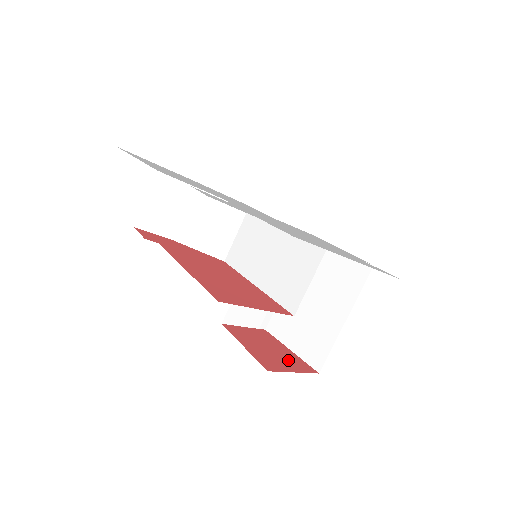
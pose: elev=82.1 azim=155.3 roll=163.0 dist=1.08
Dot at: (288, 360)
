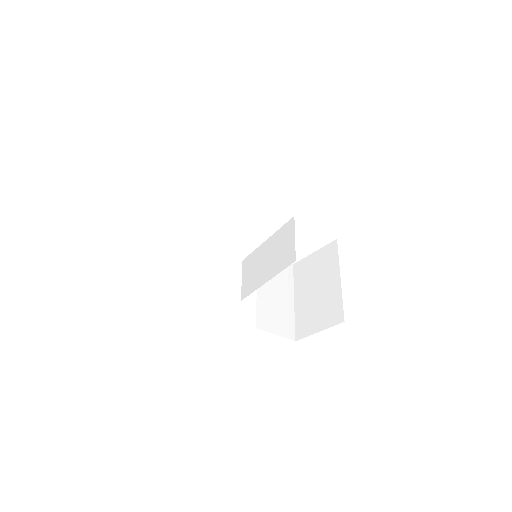
Dot at: occluded
